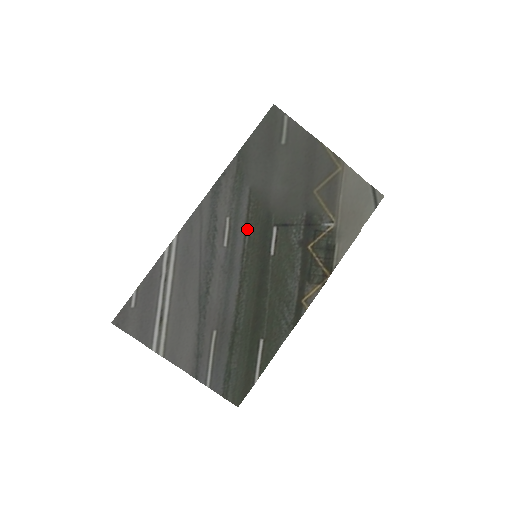
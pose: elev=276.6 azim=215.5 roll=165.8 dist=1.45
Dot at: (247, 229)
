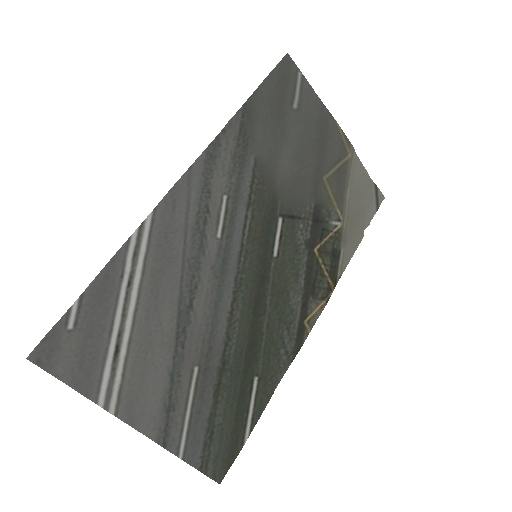
Dot at: (248, 216)
